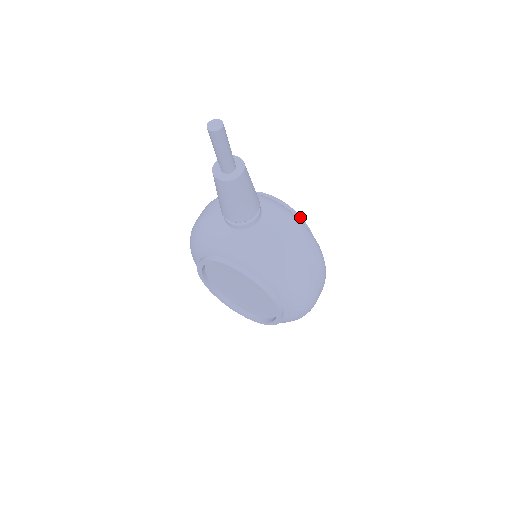
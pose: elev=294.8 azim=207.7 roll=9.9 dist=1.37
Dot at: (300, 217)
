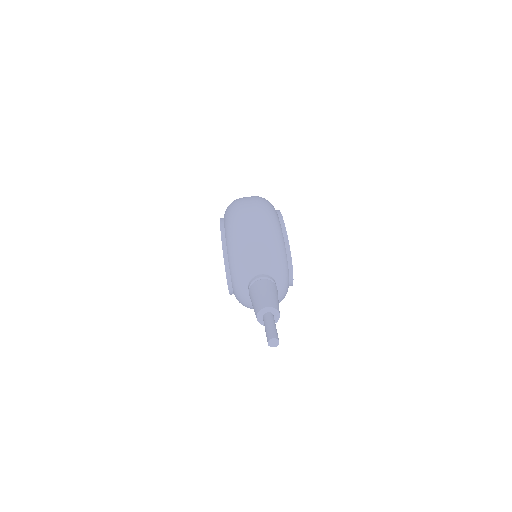
Dot at: occluded
